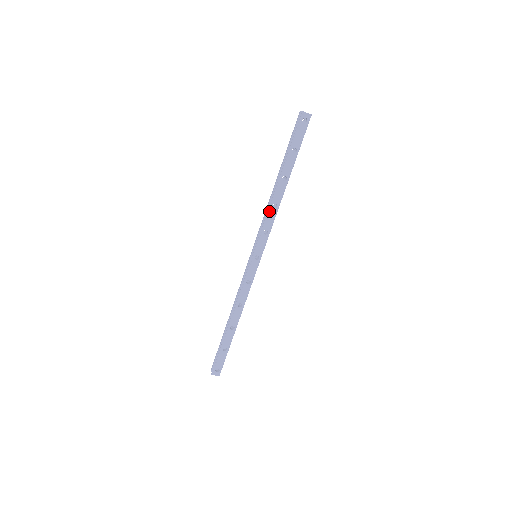
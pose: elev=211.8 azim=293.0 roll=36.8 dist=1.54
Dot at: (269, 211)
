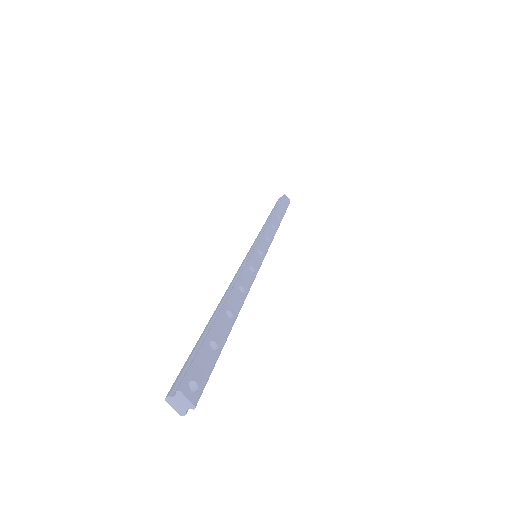
Dot at: (268, 225)
